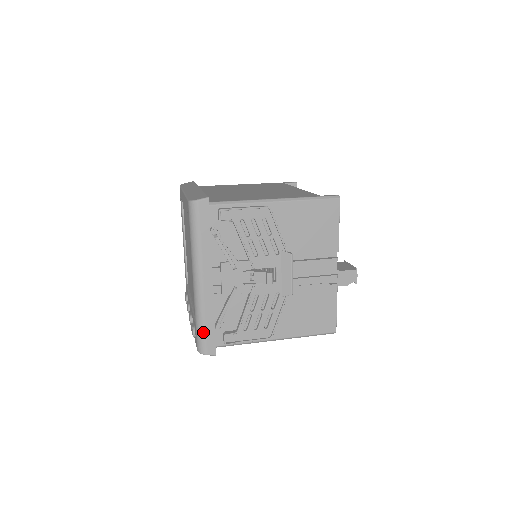
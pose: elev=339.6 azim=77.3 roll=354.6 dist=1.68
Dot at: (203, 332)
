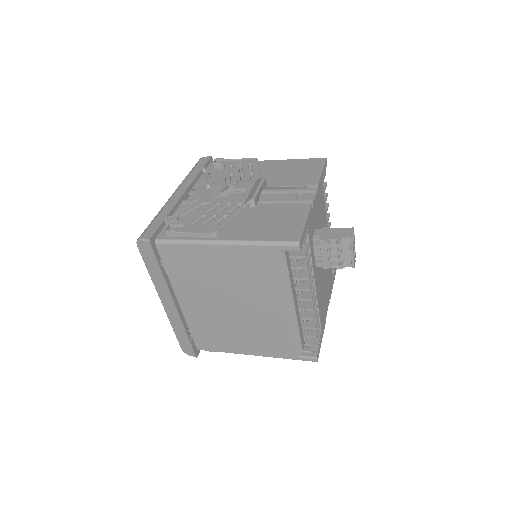
Dot at: (151, 223)
